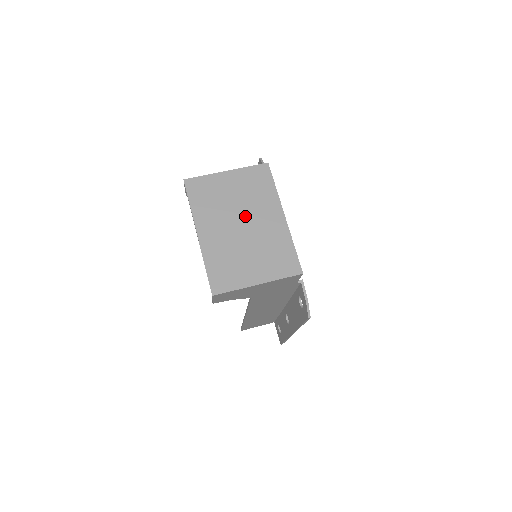
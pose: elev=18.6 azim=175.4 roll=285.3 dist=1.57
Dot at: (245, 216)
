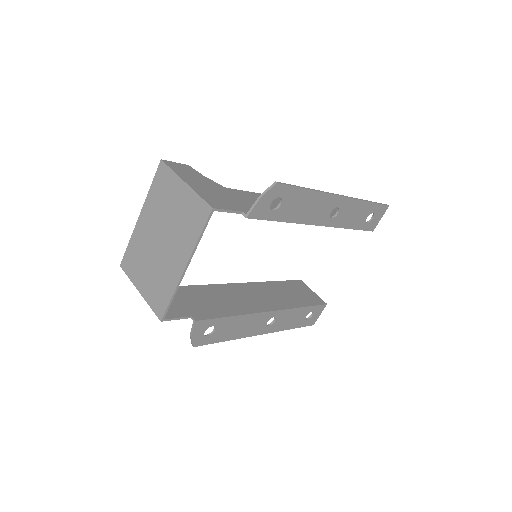
Dot at: (167, 236)
